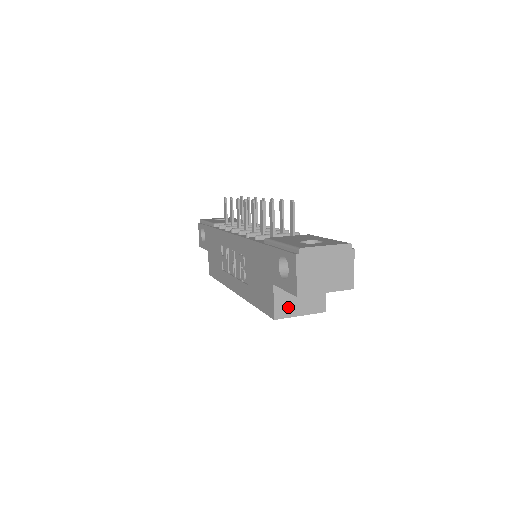
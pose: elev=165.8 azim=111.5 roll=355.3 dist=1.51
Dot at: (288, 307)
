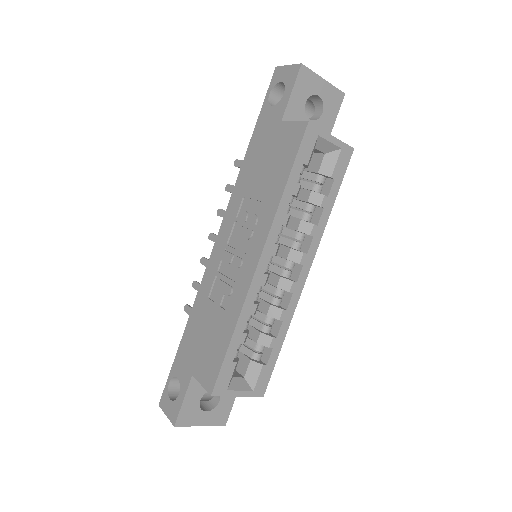
Dot at: occluded
